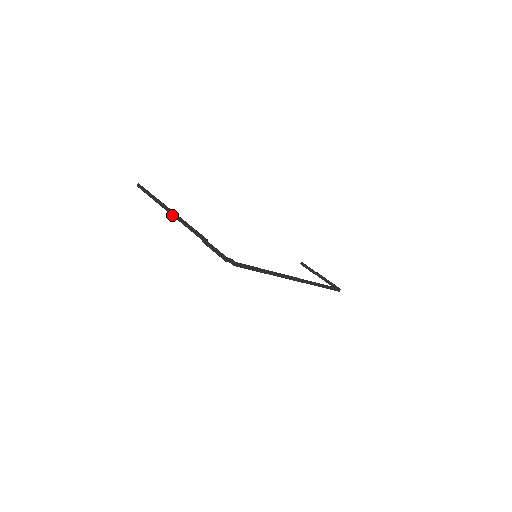
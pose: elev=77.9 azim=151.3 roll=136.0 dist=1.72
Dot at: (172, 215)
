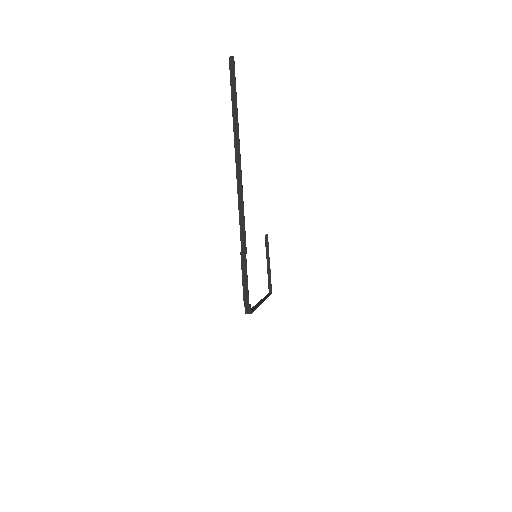
Dot at: (236, 166)
